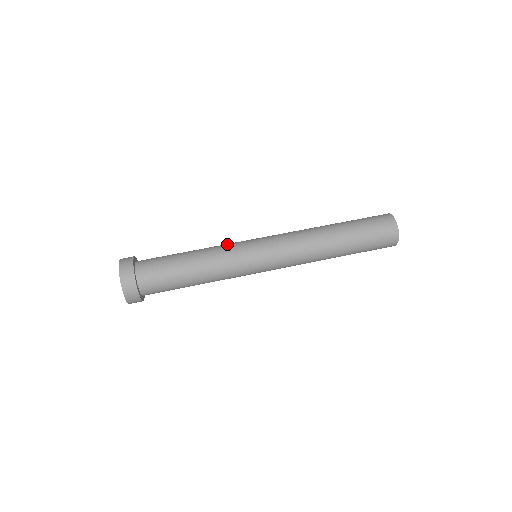
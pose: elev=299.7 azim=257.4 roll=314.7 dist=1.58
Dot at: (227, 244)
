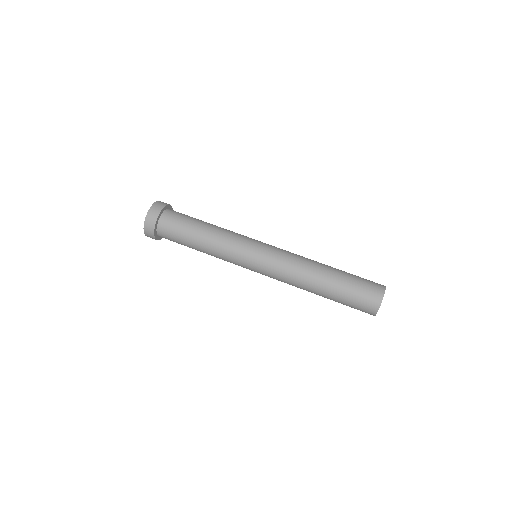
Dot at: (234, 241)
